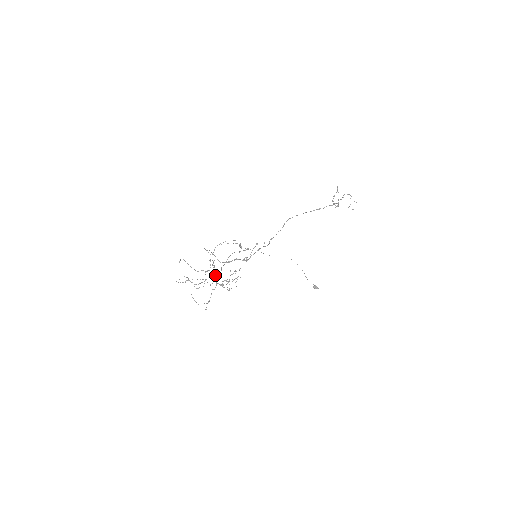
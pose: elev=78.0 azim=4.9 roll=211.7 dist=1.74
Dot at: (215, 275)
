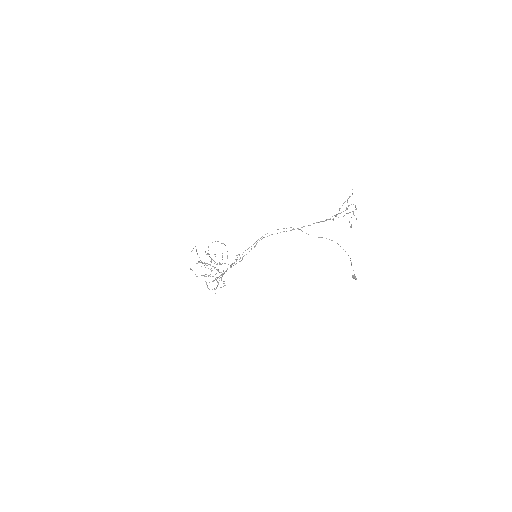
Dot at: (216, 269)
